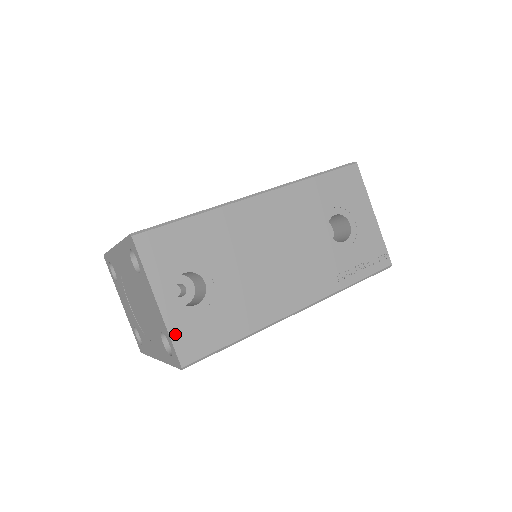
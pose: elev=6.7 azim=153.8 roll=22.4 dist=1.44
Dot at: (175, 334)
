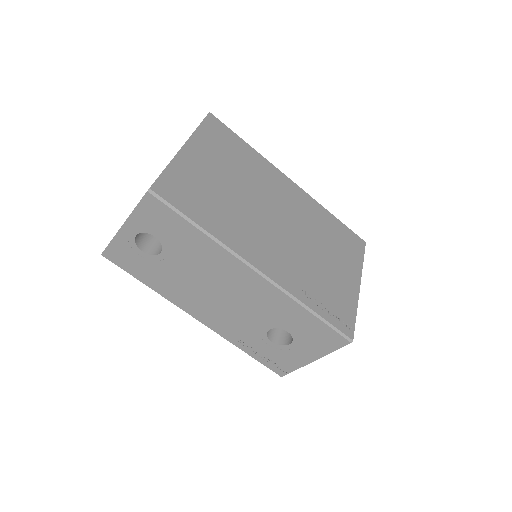
Dot at: (115, 244)
